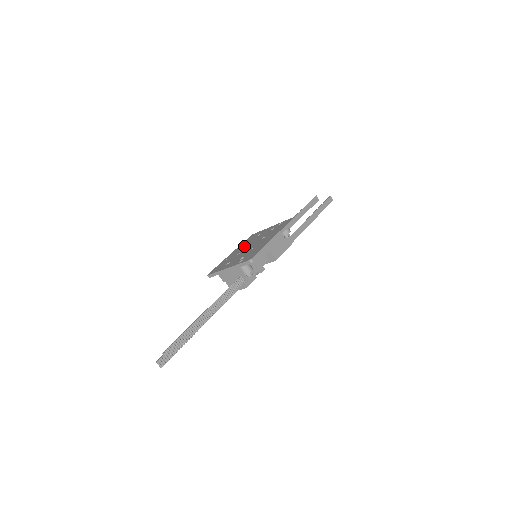
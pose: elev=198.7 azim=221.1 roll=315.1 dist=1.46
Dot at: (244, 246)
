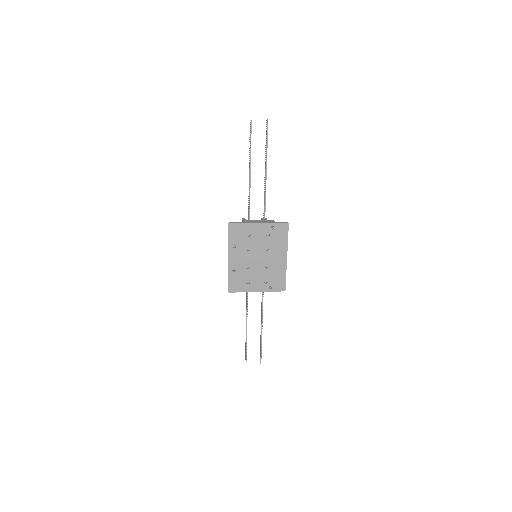
Dot at: (243, 253)
